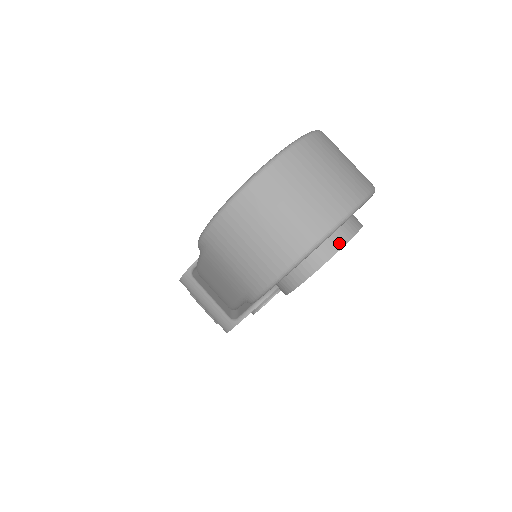
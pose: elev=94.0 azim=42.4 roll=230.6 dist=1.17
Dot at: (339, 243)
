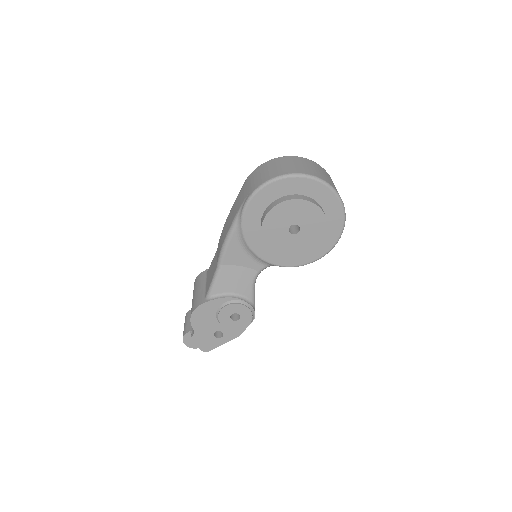
Dot at: (309, 200)
